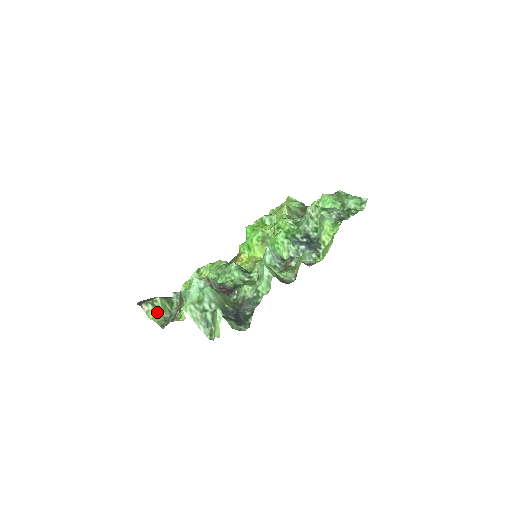
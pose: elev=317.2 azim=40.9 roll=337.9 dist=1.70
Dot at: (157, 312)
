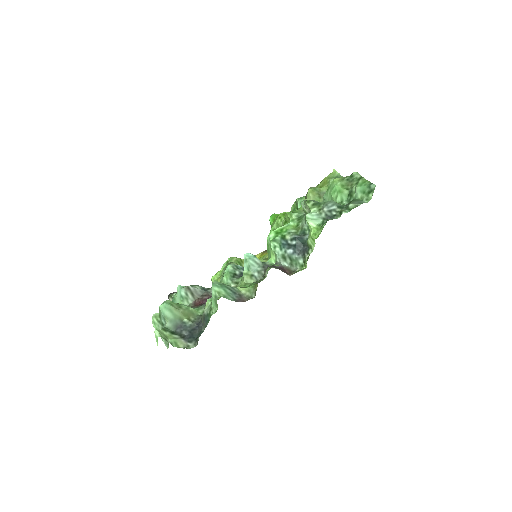
Dot at: occluded
